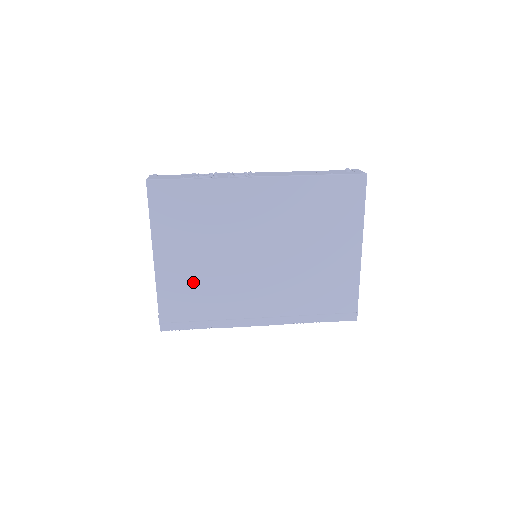
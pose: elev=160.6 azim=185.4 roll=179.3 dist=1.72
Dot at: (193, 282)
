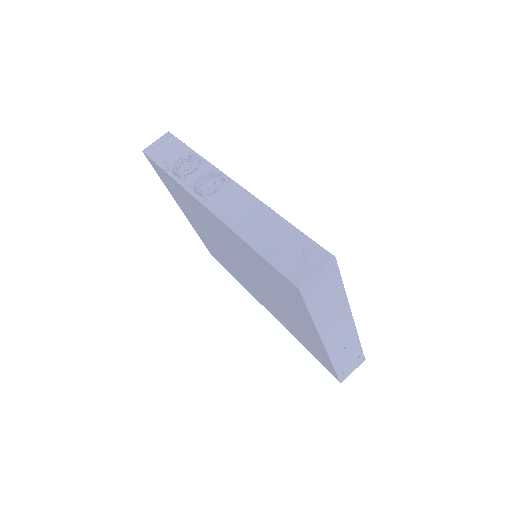
Dot at: (210, 243)
